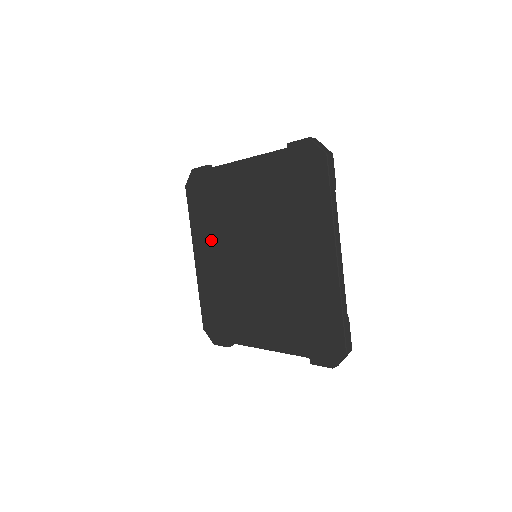
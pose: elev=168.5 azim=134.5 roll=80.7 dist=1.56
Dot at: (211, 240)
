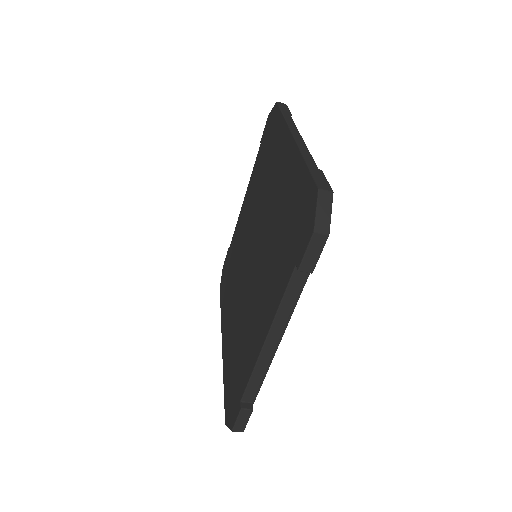
Dot at: (230, 301)
